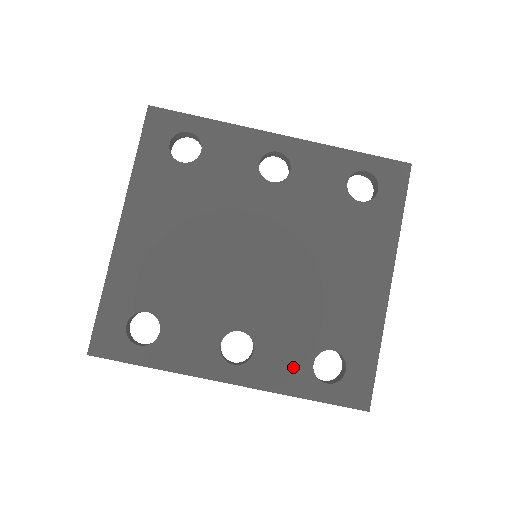
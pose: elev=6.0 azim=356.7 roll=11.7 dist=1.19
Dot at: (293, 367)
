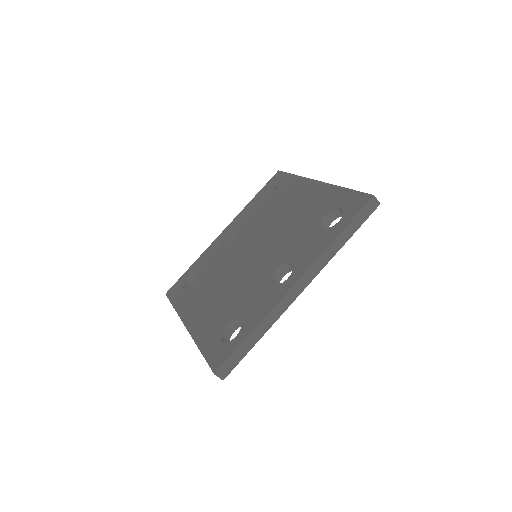
Dot at: (316, 241)
